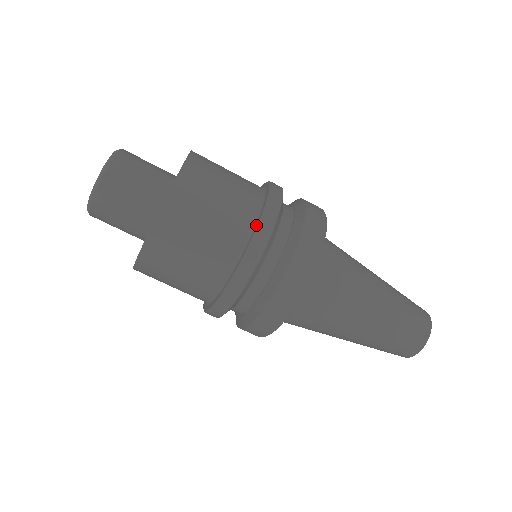
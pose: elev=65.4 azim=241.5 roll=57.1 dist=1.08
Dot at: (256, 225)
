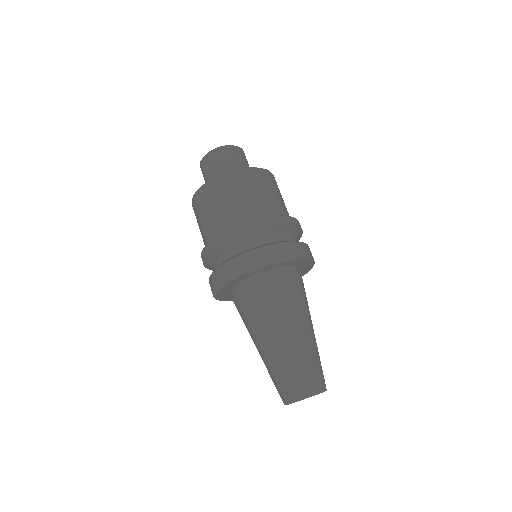
Dot at: occluded
